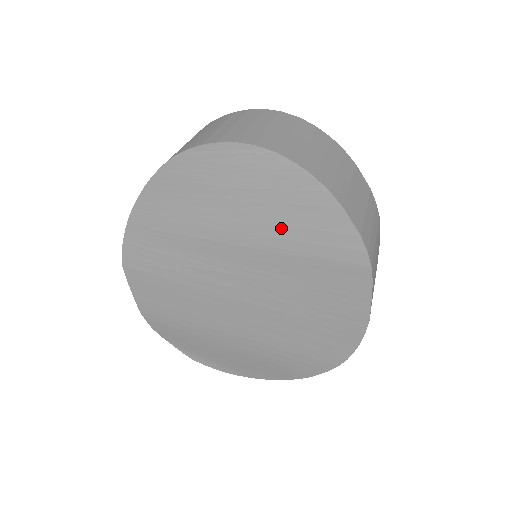
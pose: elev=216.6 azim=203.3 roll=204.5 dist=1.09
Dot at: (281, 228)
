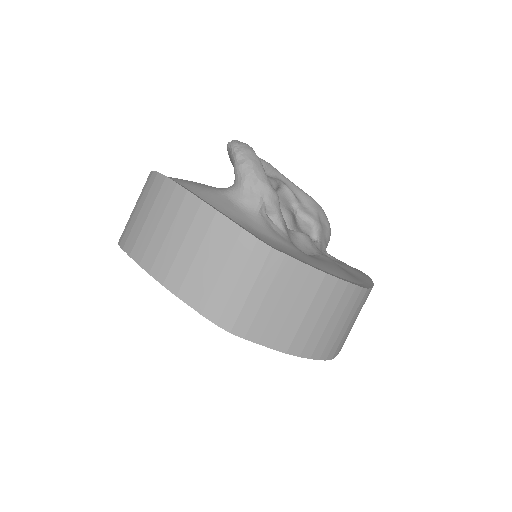
Dot at: occluded
